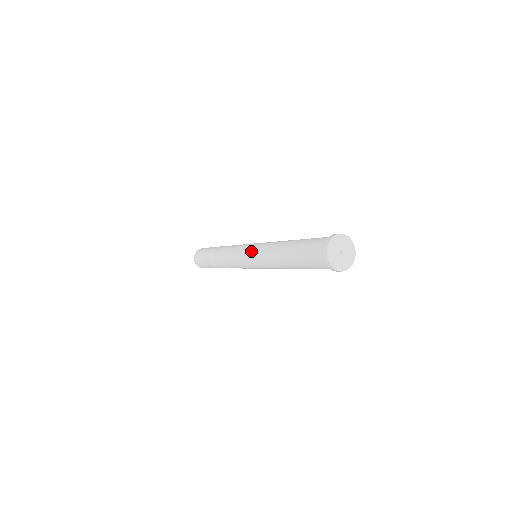
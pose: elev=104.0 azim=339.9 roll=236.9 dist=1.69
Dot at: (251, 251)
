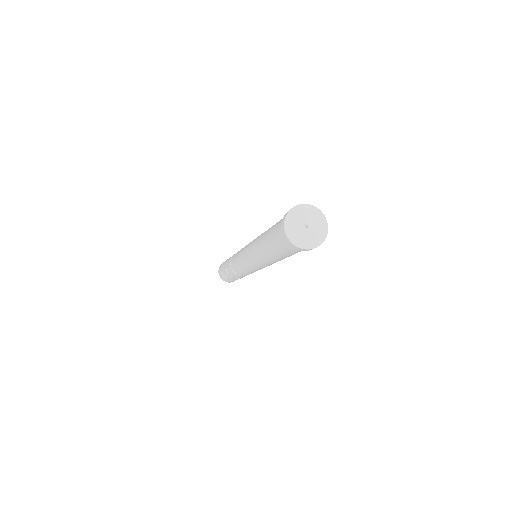
Dot at: (245, 258)
